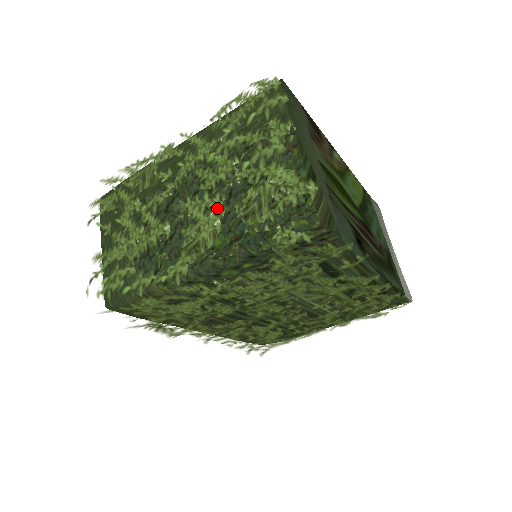
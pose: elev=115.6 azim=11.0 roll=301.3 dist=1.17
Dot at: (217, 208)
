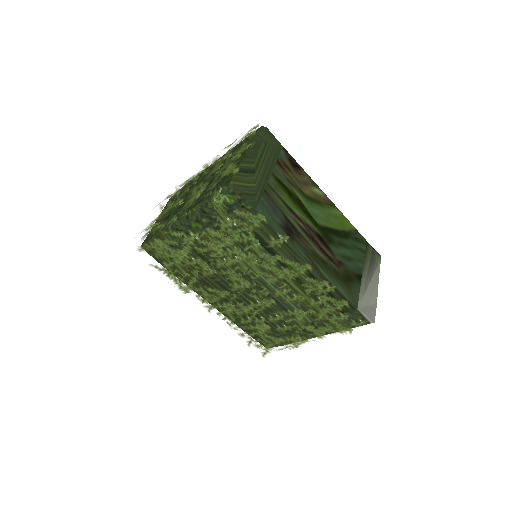
Dot at: (202, 189)
